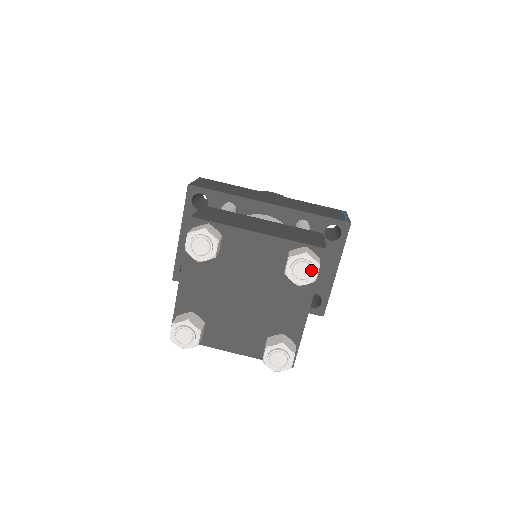
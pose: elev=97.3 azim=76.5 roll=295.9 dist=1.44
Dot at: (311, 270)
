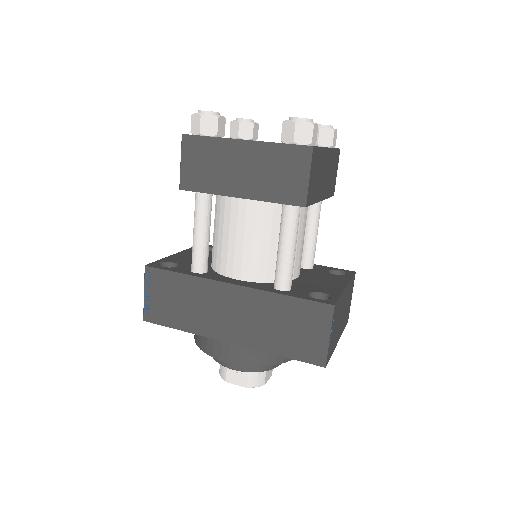
Dot at: (331, 126)
